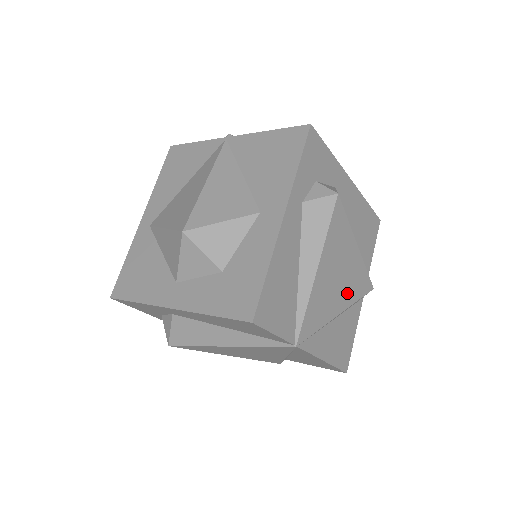
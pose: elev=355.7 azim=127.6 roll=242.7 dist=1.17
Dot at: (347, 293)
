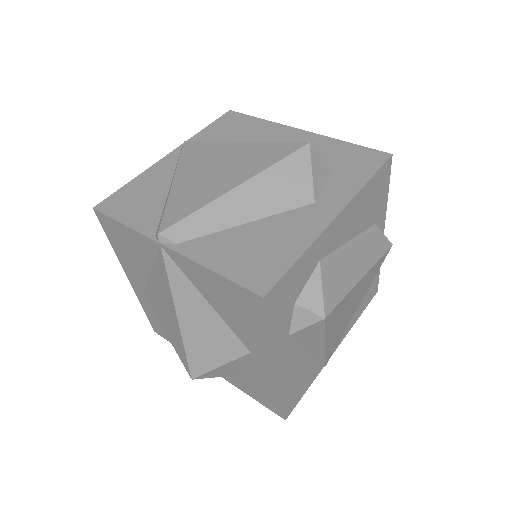
Dot at: (362, 295)
